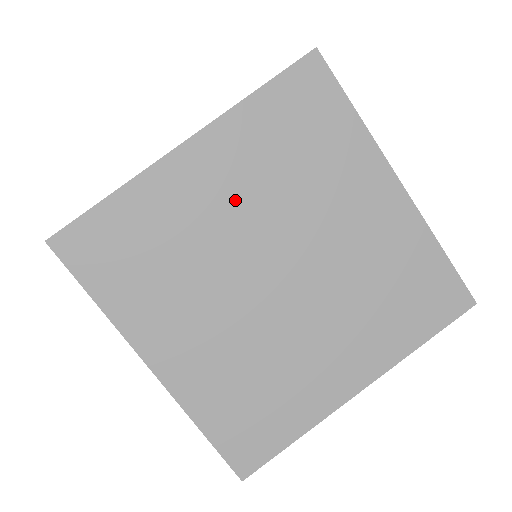
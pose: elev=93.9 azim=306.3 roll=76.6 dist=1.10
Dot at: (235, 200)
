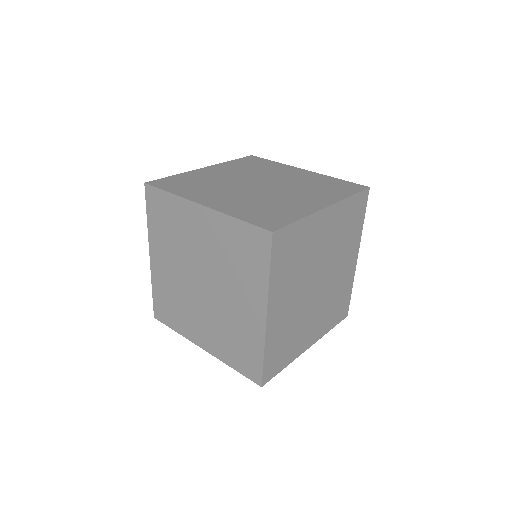
Dot at: (172, 264)
